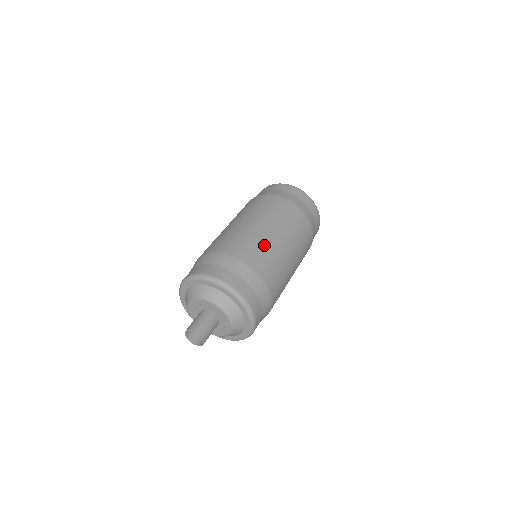
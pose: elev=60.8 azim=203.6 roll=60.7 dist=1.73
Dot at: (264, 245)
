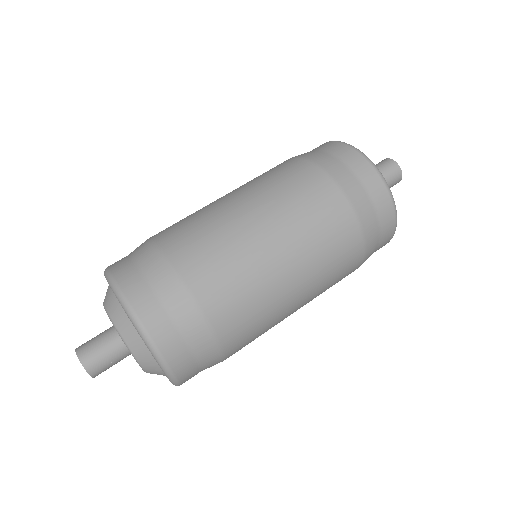
Dot at: (252, 282)
